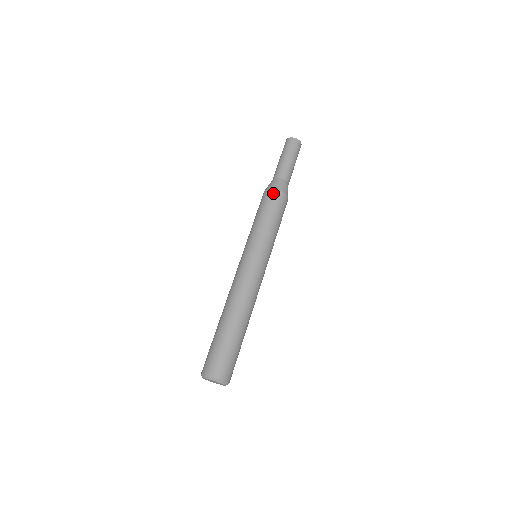
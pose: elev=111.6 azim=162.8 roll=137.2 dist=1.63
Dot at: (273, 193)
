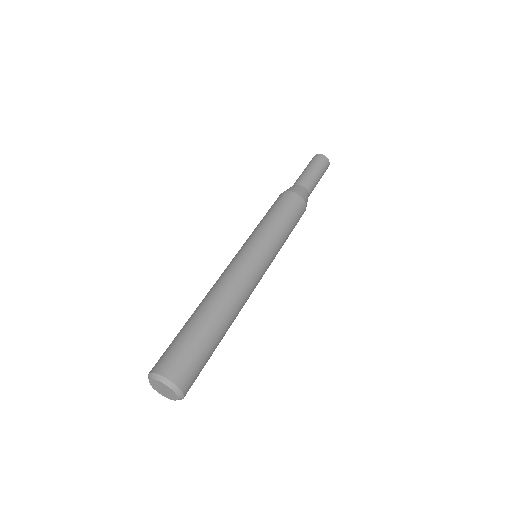
Dot at: (300, 201)
